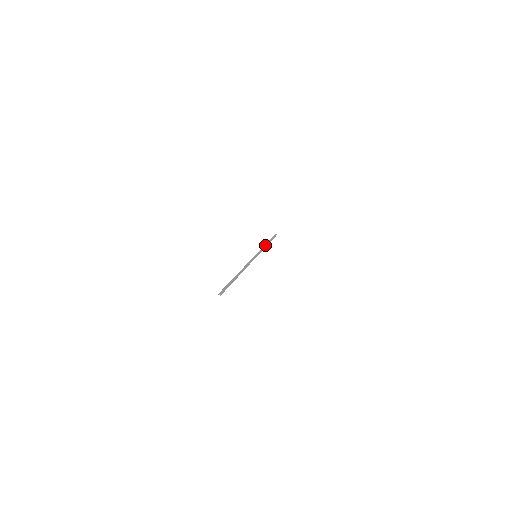
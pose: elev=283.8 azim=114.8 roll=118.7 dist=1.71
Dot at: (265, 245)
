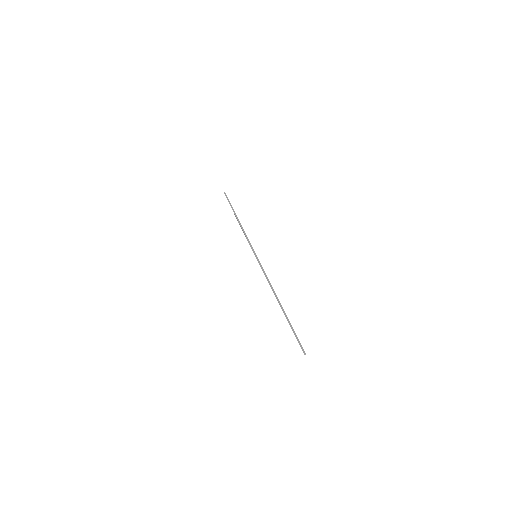
Dot at: occluded
